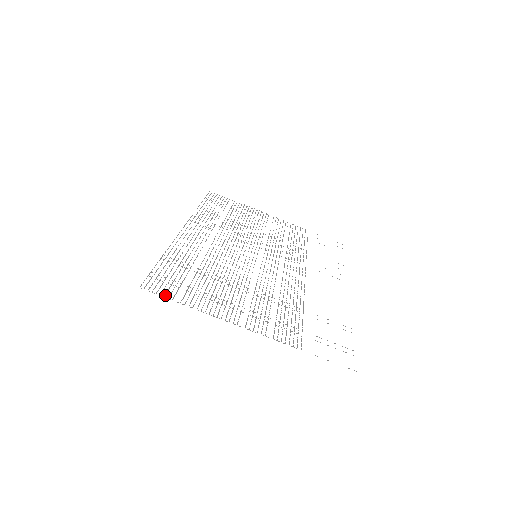
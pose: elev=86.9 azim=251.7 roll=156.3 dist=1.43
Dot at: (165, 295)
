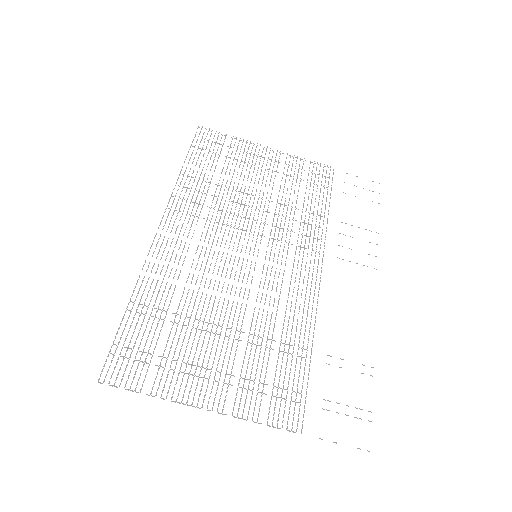
Dot at: occluded
